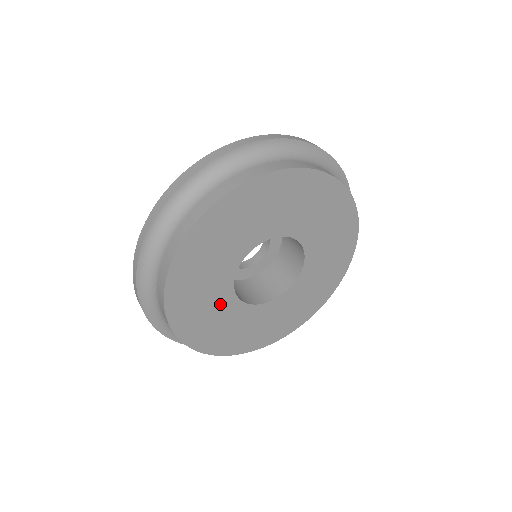
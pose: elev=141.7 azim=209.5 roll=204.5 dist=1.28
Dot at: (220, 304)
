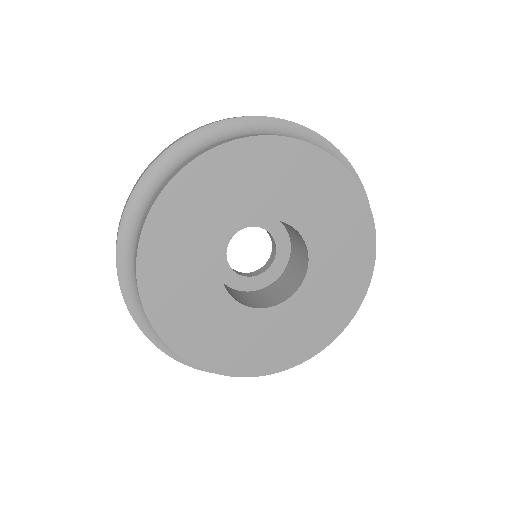
Dot at: (232, 321)
